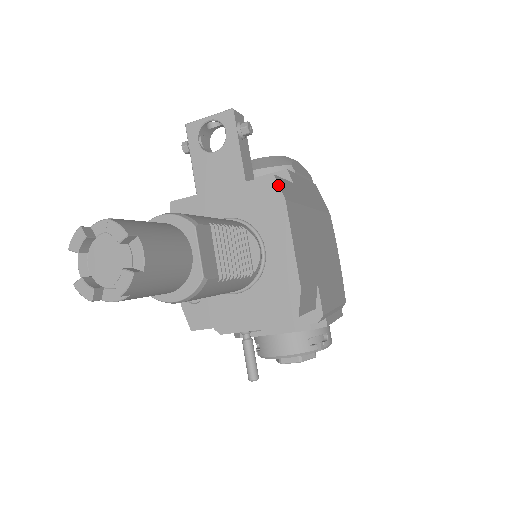
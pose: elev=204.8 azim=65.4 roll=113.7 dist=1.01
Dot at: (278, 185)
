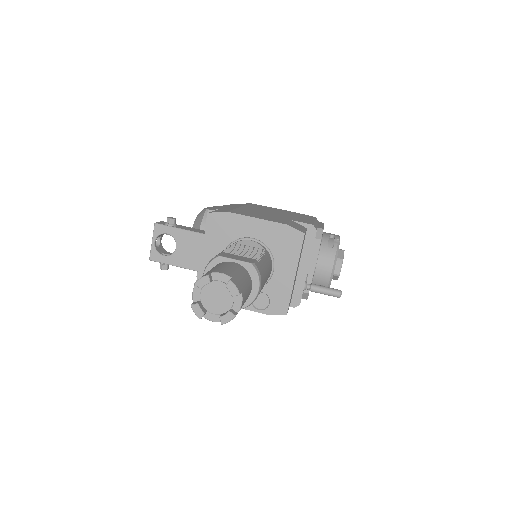
Dot at: (216, 213)
